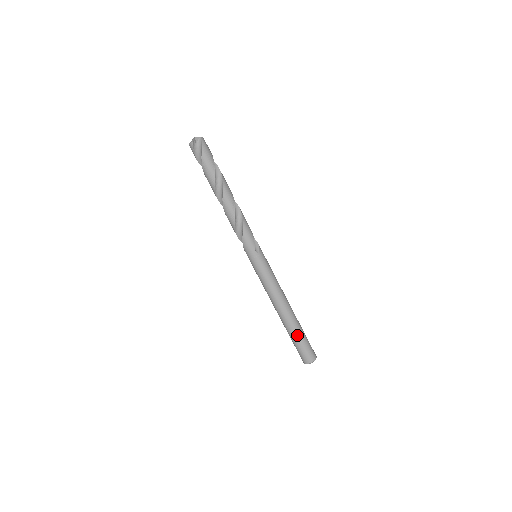
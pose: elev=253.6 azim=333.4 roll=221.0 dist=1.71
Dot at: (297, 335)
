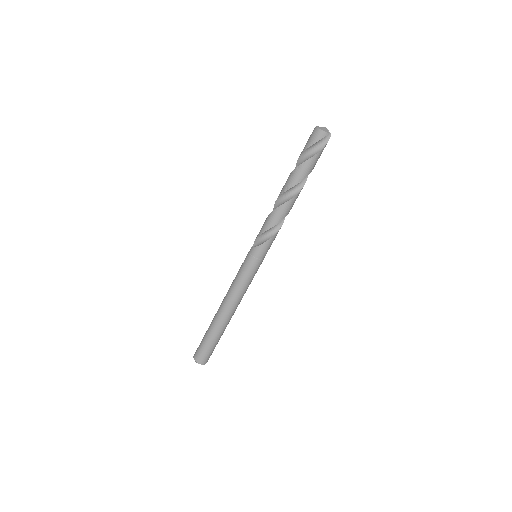
Dot at: (219, 338)
